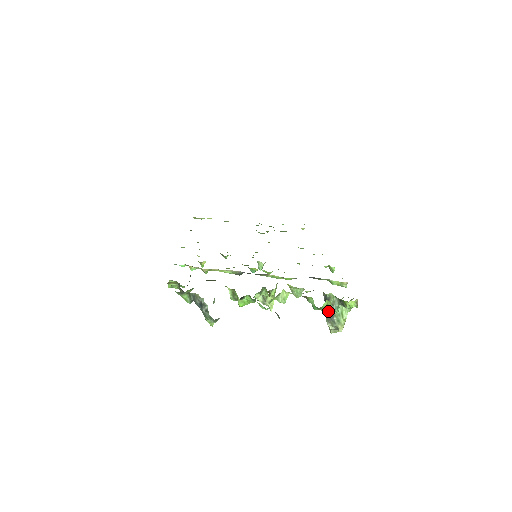
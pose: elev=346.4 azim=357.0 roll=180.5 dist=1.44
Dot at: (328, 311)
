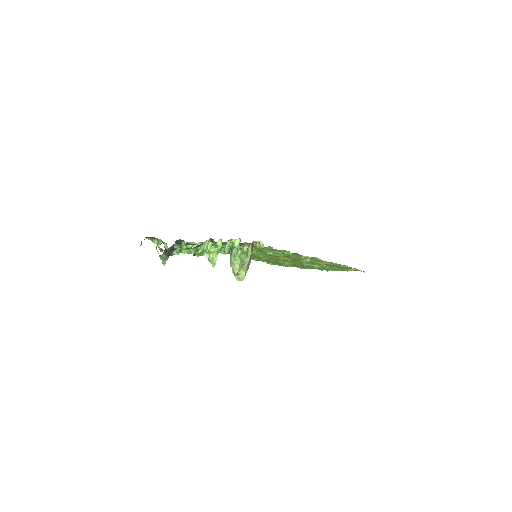
Dot at: occluded
